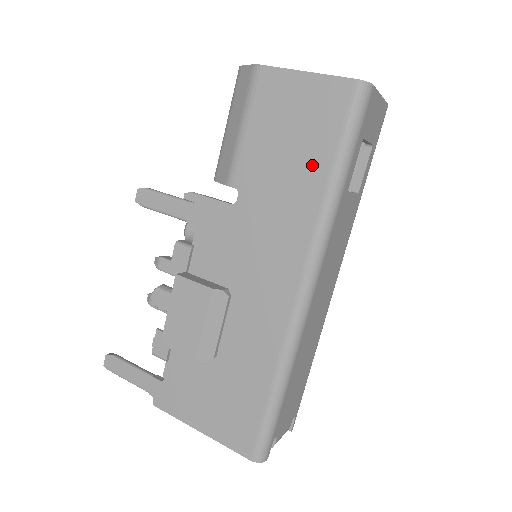
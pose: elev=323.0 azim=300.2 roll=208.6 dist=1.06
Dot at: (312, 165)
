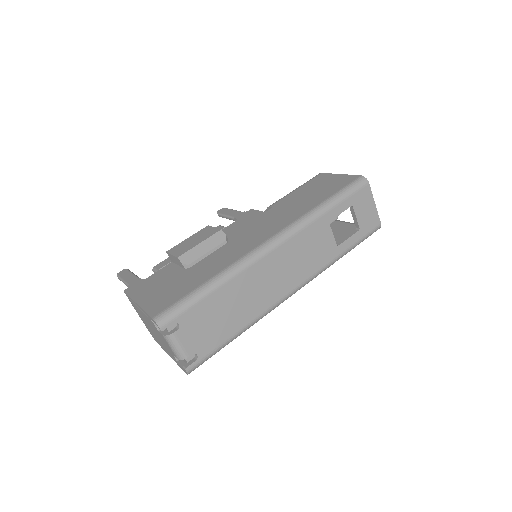
Dot at: (317, 199)
